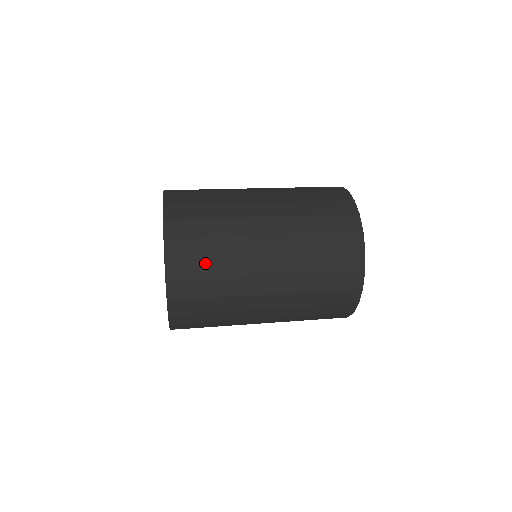
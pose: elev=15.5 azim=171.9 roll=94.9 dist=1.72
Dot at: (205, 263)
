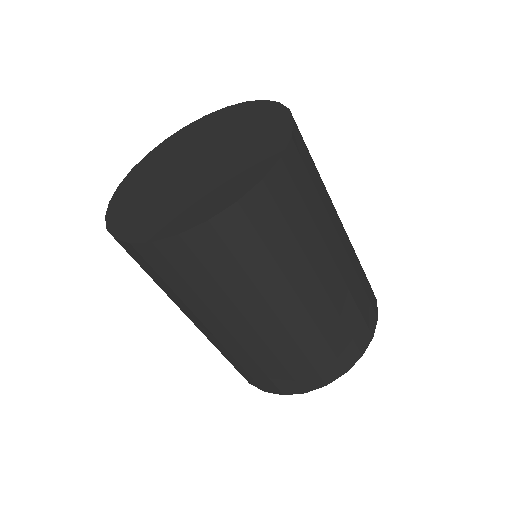
Dot at: (283, 229)
